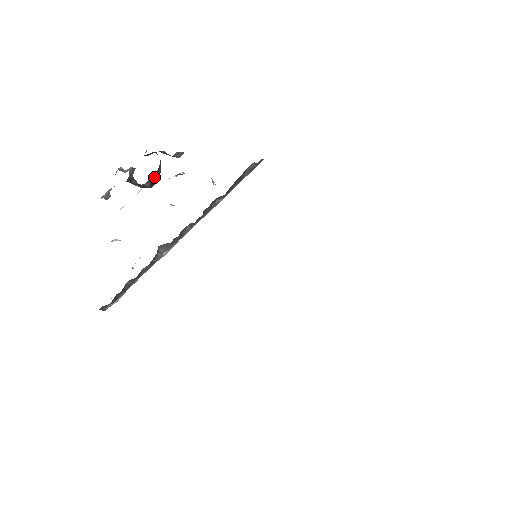
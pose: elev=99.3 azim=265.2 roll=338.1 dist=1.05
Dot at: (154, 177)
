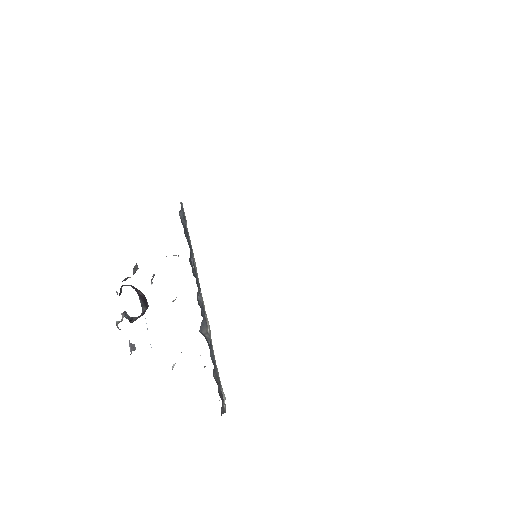
Dot at: (141, 300)
